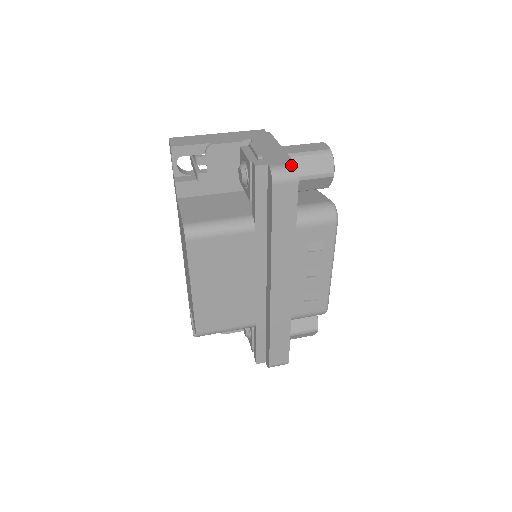
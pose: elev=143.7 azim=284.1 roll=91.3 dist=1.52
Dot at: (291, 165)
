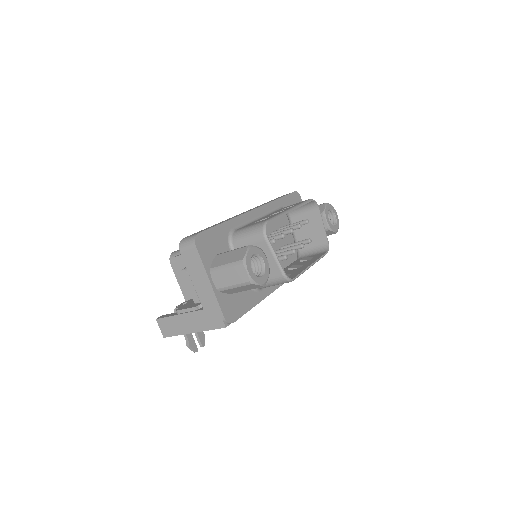
Dot at: occluded
